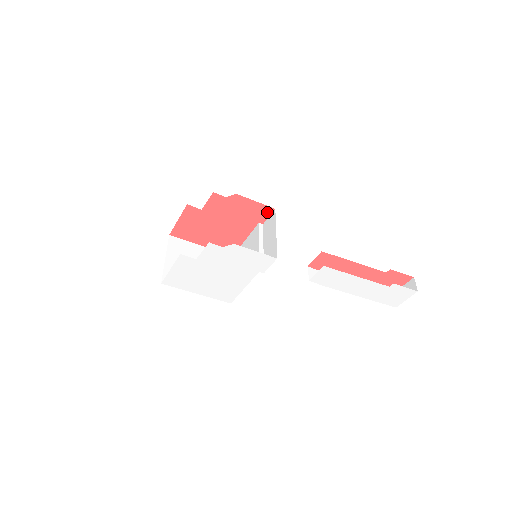
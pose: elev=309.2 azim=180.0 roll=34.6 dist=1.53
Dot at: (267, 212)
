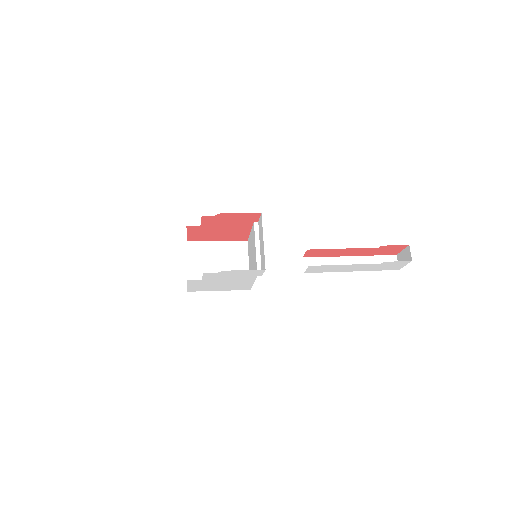
Dot at: (256, 215)
